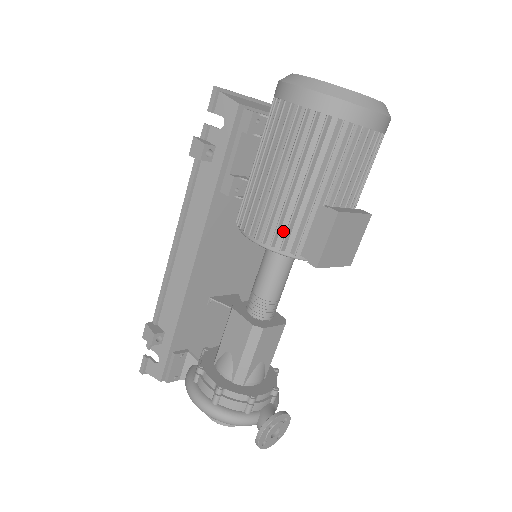
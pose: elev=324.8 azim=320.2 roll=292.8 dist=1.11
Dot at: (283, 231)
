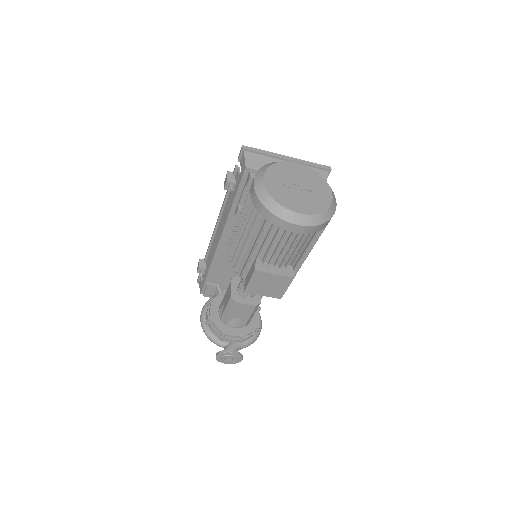
Dot at: occluded
